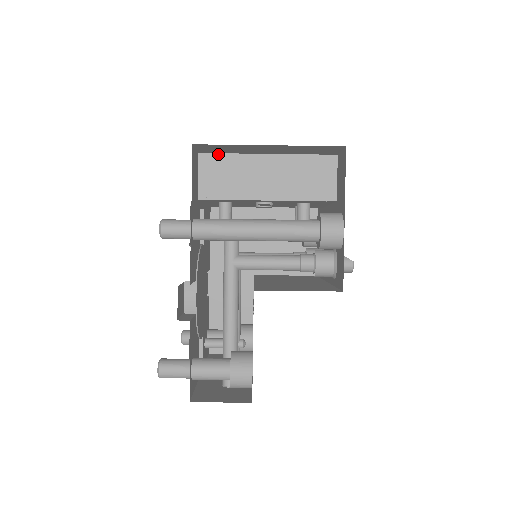
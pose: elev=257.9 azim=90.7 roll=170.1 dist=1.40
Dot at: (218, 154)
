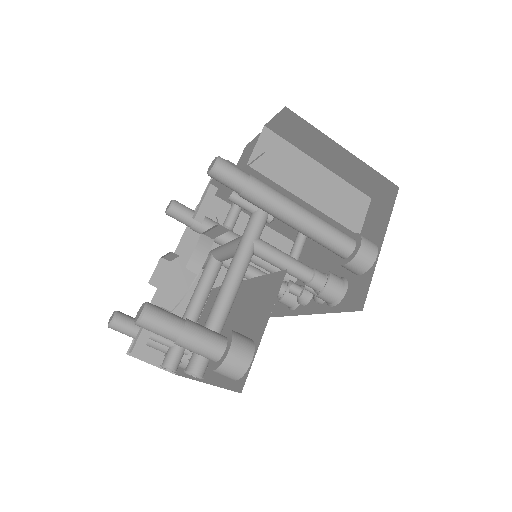
Dot at: (281, 137)
